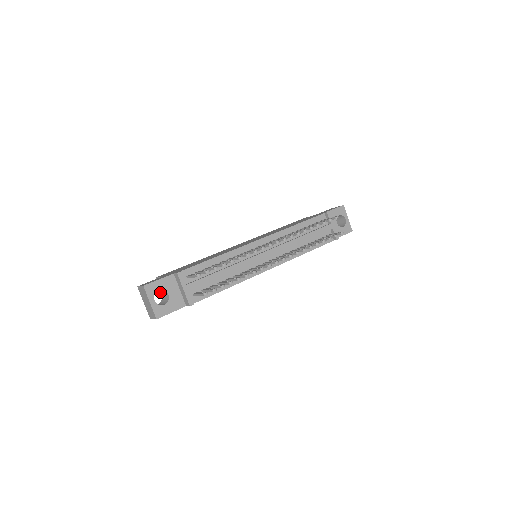
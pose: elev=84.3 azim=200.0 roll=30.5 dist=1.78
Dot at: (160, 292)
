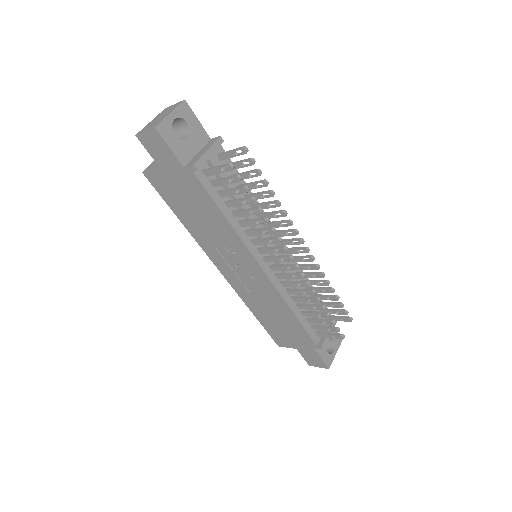
Dot at: occluded
